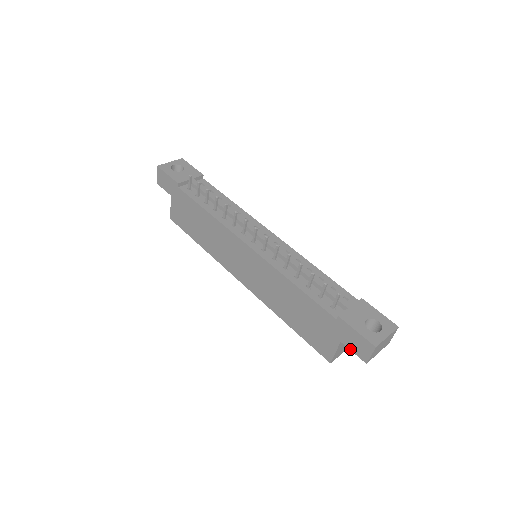
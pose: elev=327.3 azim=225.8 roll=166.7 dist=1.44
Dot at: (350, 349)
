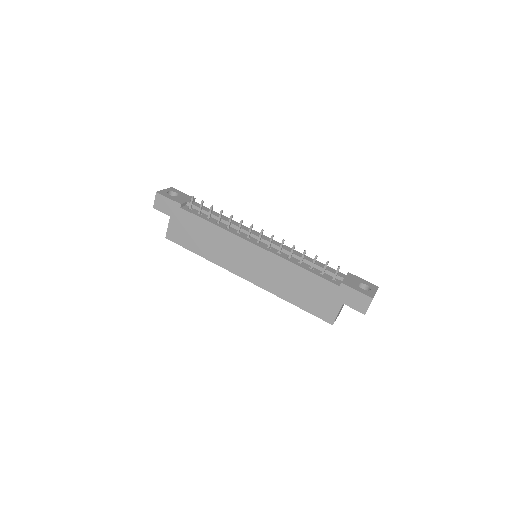
Dot at: (351, 307)
